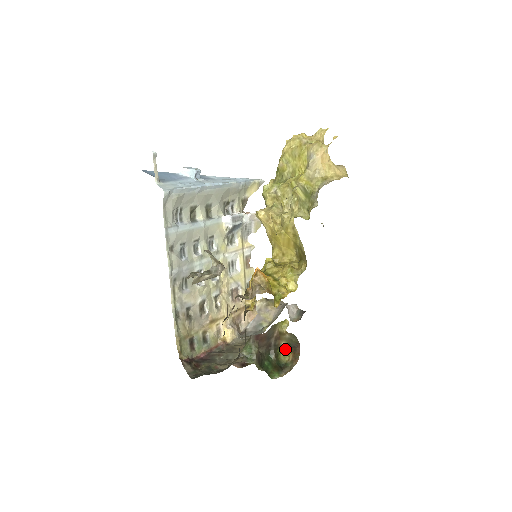
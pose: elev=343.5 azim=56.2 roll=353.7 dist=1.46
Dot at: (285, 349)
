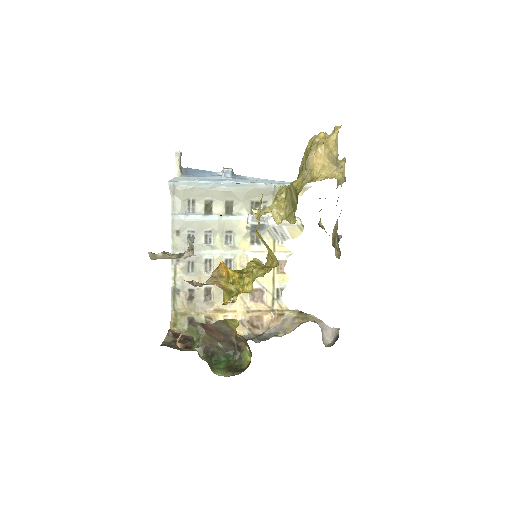
Dot at: (250, 355)
